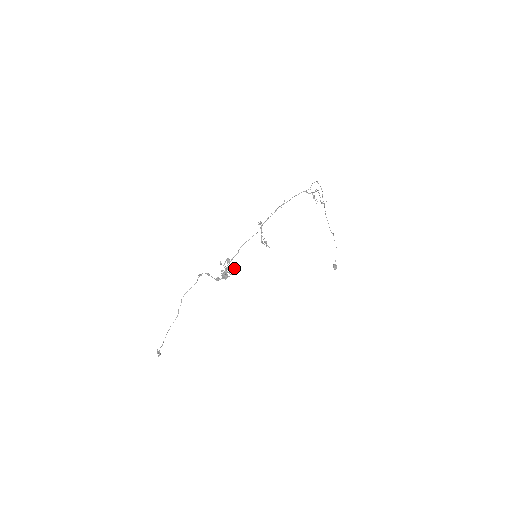
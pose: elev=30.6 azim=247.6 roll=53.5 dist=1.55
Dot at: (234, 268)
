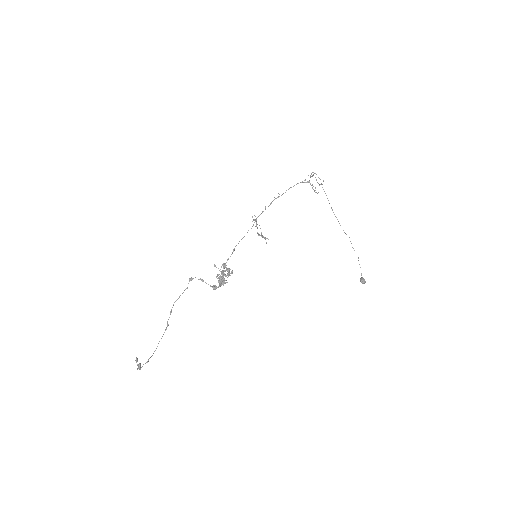
Dot at: occluded
